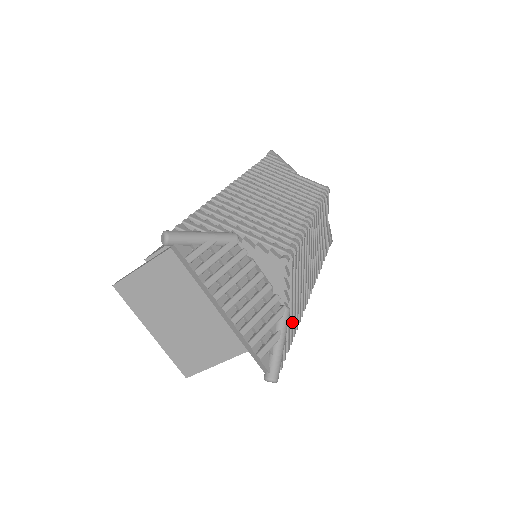
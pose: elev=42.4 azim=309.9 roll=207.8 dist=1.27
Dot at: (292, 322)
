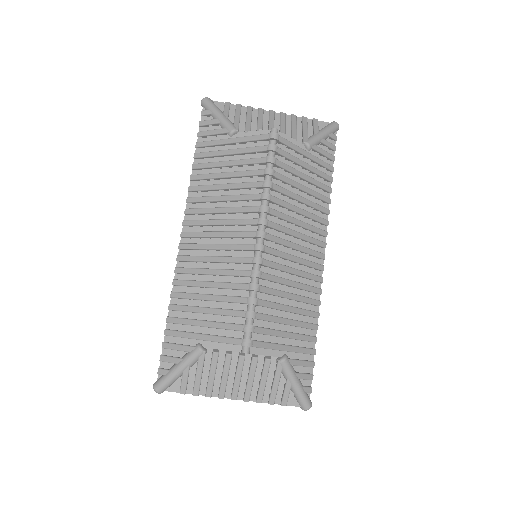
Dot at: (300, 349)
